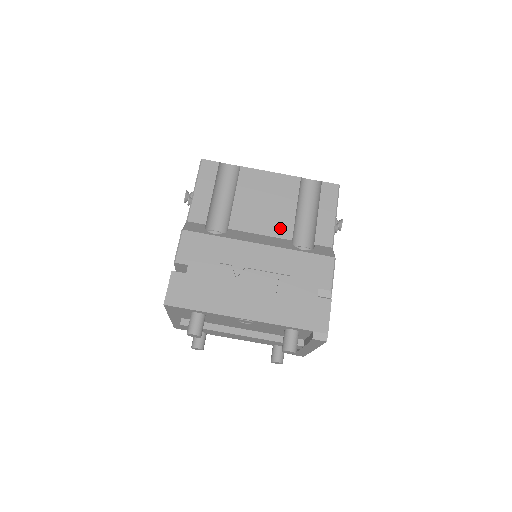
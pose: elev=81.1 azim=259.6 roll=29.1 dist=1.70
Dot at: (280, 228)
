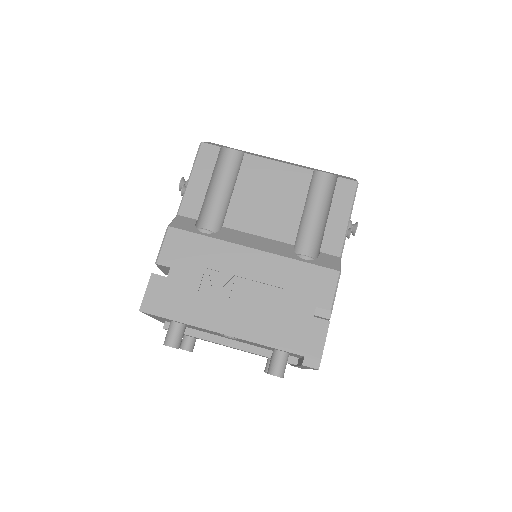
Dot at: (282, 230)
